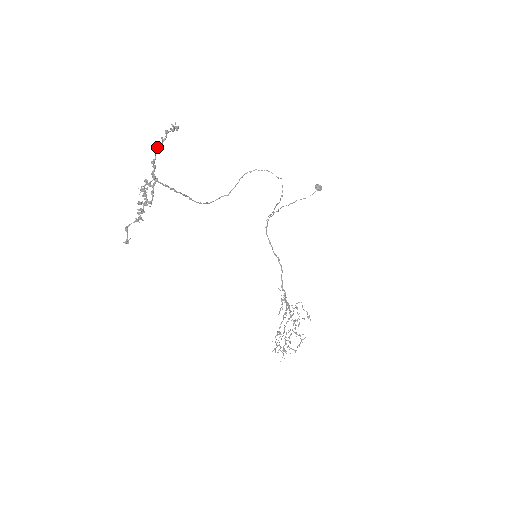
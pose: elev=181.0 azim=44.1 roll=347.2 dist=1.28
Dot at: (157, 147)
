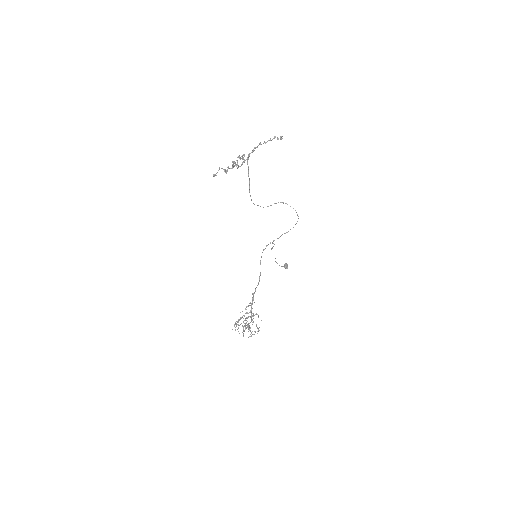
Dot at: (264, 141)
